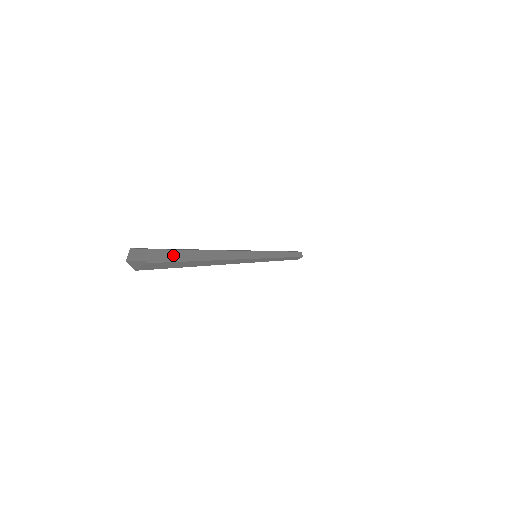
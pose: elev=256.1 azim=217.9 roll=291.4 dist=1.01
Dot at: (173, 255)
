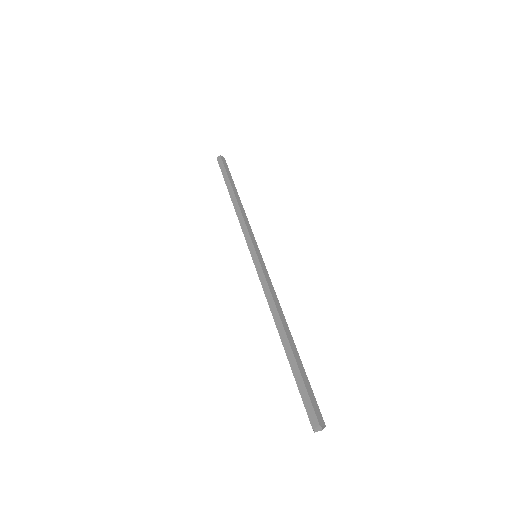
Dot at: (310, 392)
